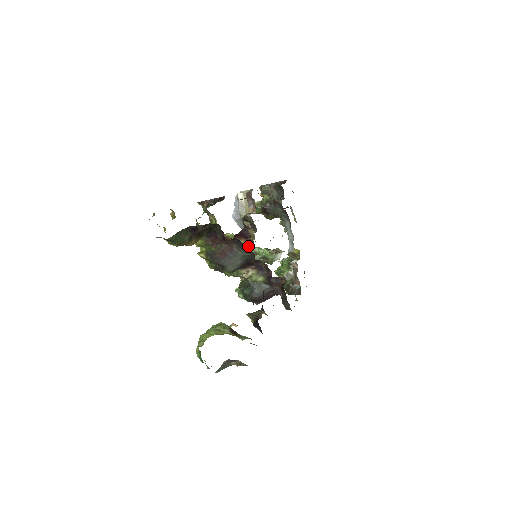
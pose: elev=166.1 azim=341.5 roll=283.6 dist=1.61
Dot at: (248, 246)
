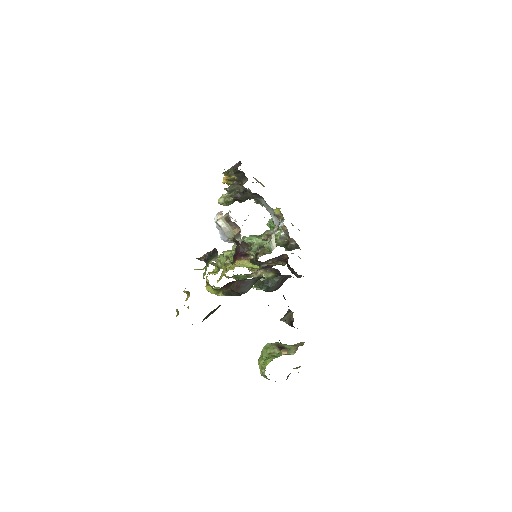
Dot at: (252, 266)
